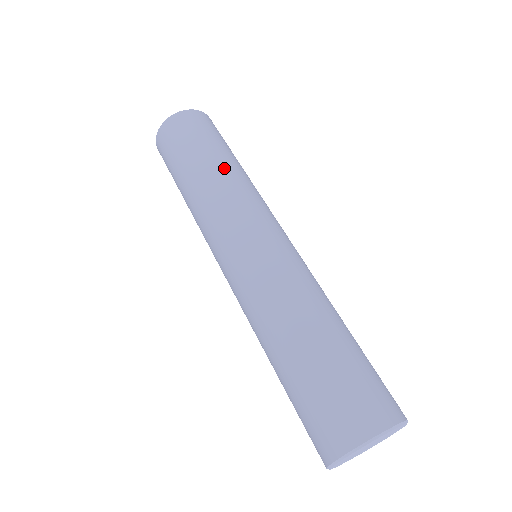
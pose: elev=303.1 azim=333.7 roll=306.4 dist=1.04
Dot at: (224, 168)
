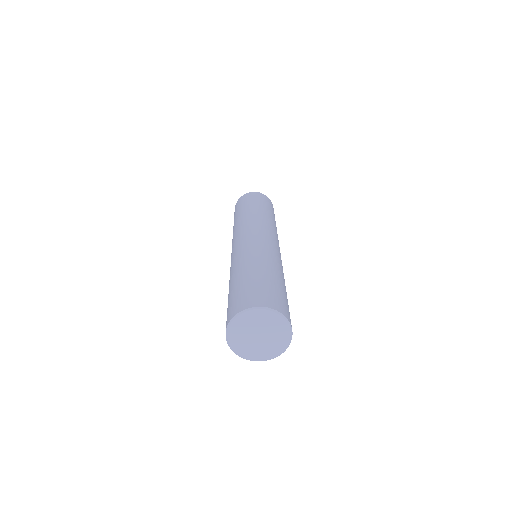
Dot at: (272, 218)
